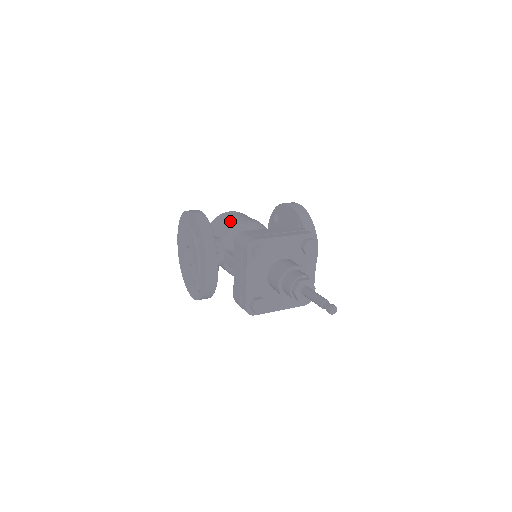
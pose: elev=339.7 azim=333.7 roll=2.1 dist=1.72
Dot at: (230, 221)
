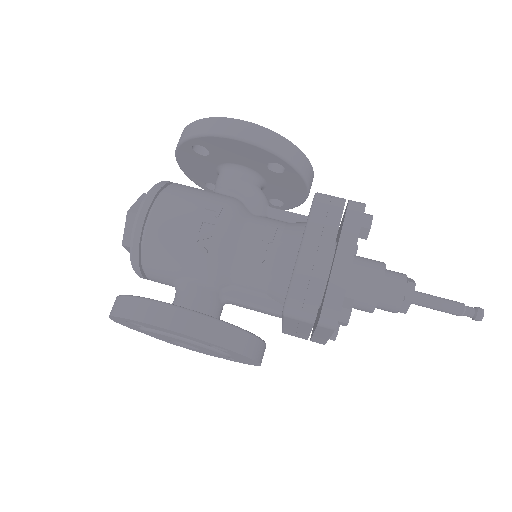
Dot at: (184, 245)
